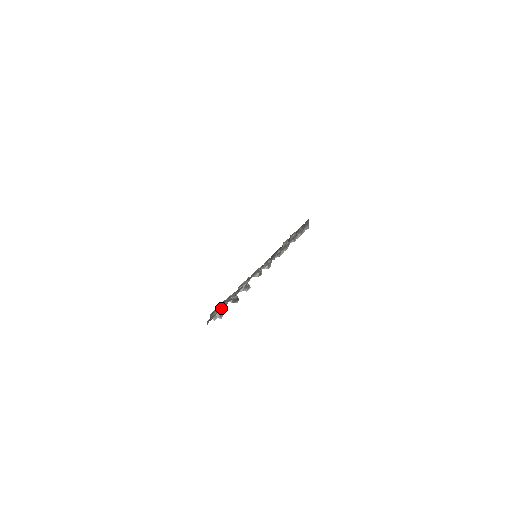
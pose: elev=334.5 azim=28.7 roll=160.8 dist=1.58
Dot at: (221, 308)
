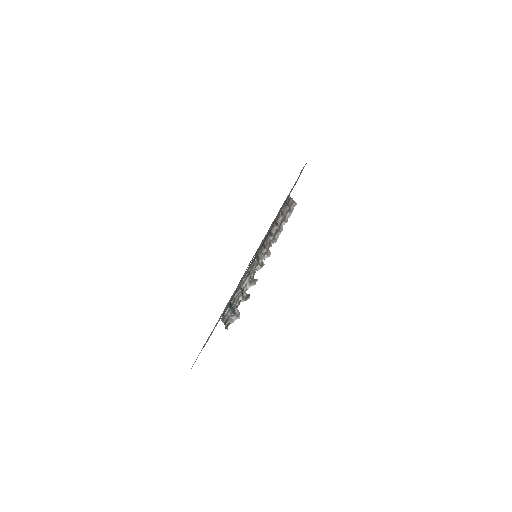
Dot at: (231, 310)
